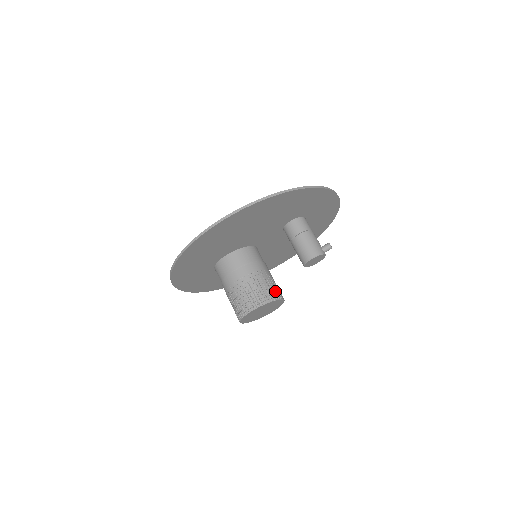
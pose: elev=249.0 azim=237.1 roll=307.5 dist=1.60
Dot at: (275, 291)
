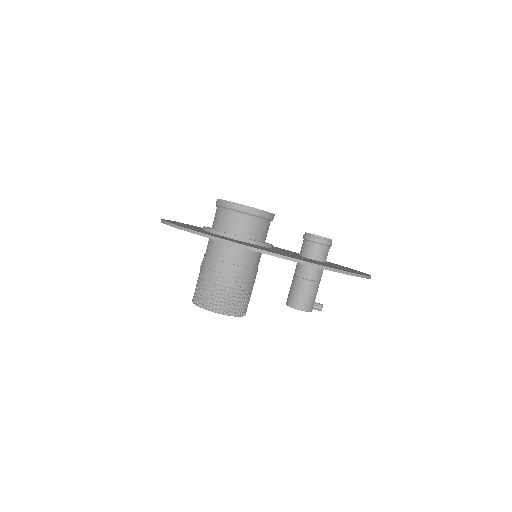
Dot at: (247, 306)
